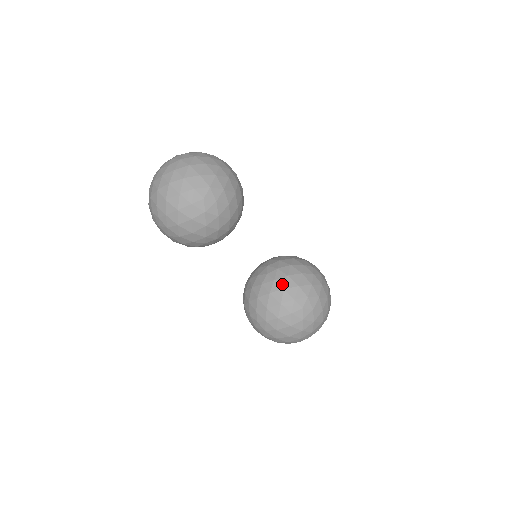
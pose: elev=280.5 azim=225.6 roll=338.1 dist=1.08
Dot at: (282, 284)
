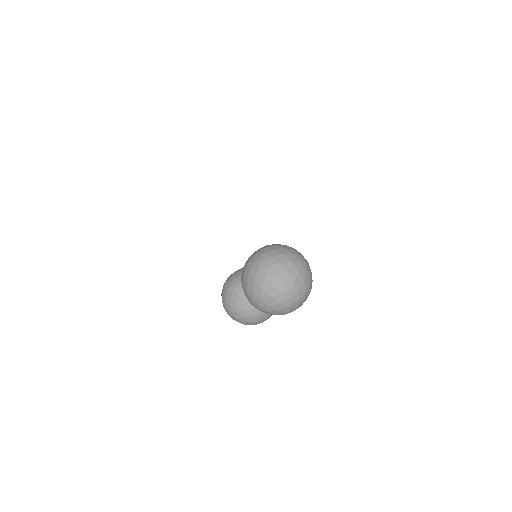
Dot at: occluded
